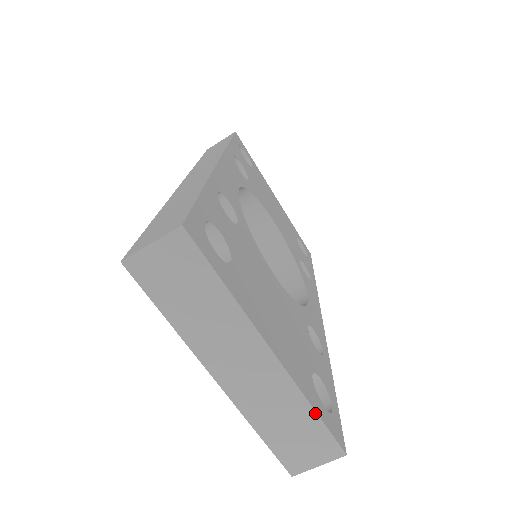
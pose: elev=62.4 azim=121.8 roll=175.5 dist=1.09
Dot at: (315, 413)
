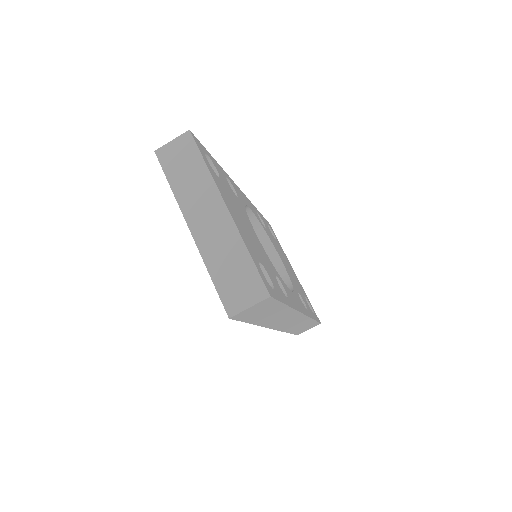
Dot at: (250, 256)
